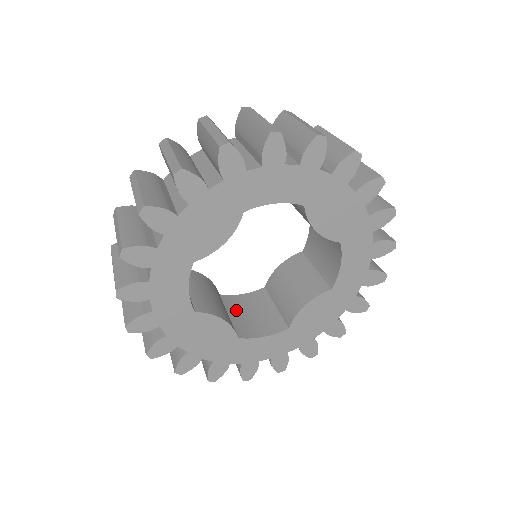
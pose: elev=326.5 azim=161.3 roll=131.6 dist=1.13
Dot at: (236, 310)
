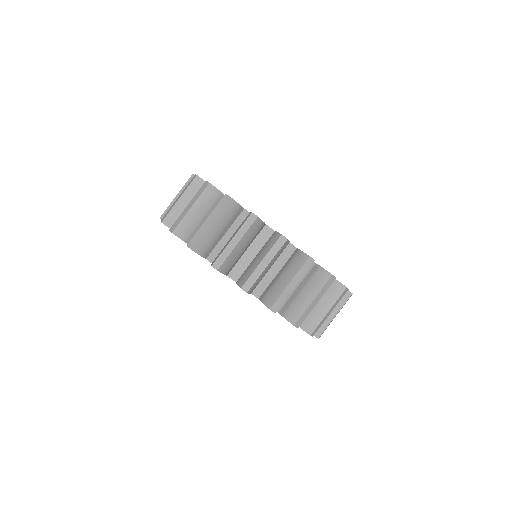
Dot at: occluded
